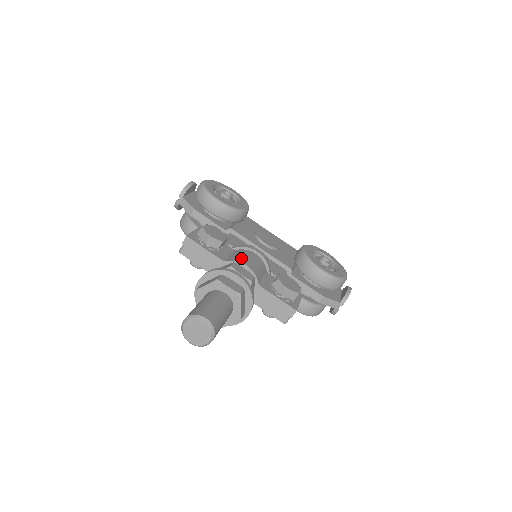
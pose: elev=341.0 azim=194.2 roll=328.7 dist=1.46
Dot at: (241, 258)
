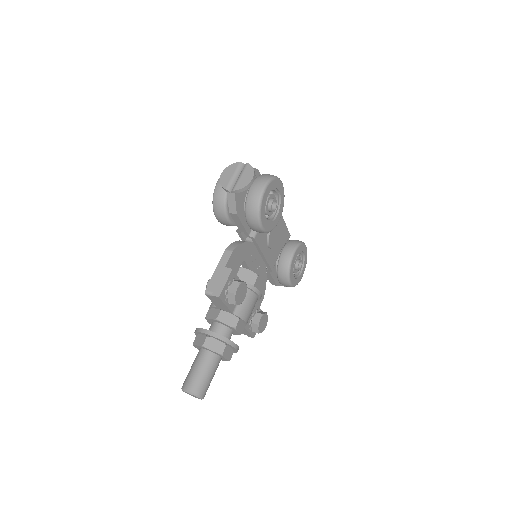
Dot at: (246, 312)
